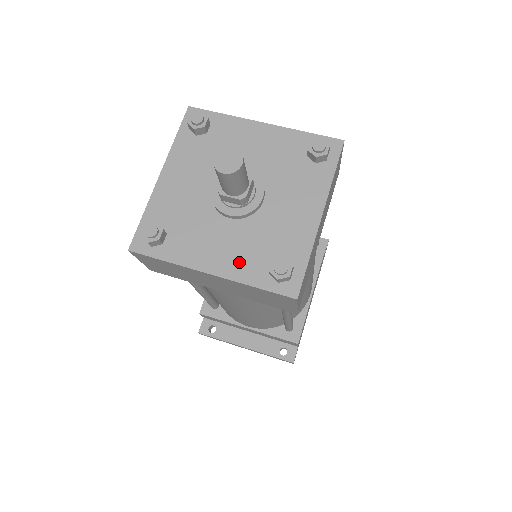
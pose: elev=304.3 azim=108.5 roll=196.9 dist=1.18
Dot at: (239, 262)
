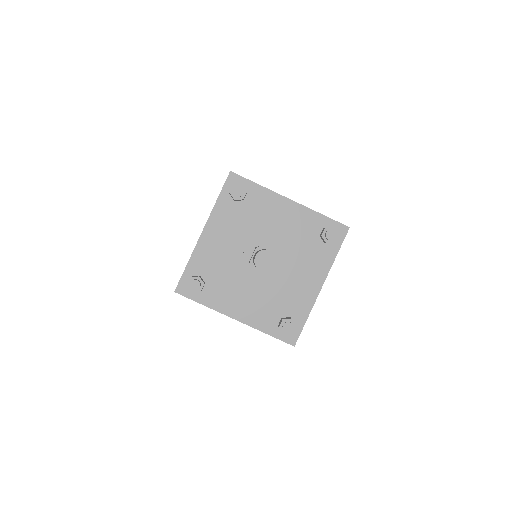
Dot at: (257, 314)
